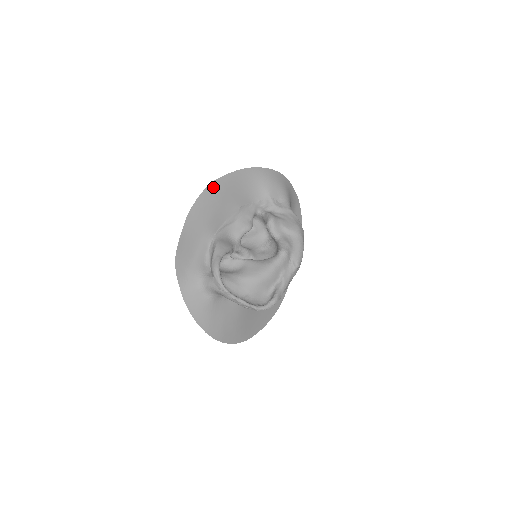
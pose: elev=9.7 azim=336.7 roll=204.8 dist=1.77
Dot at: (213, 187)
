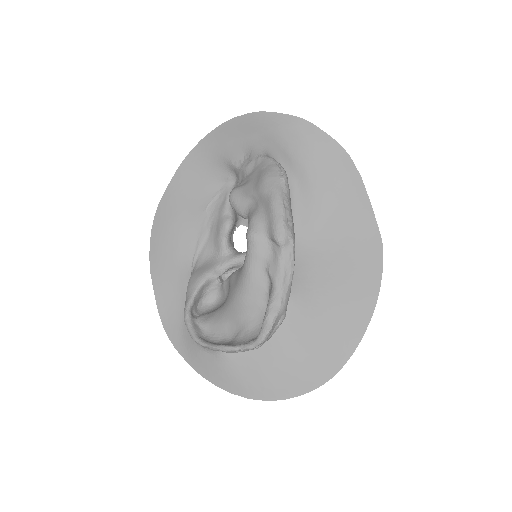
Dot at: (160, 214)
